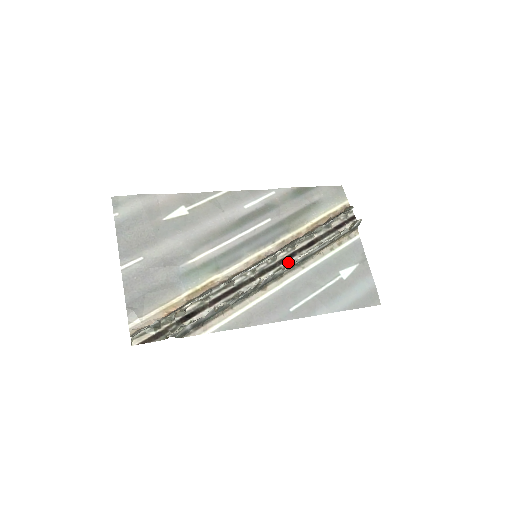
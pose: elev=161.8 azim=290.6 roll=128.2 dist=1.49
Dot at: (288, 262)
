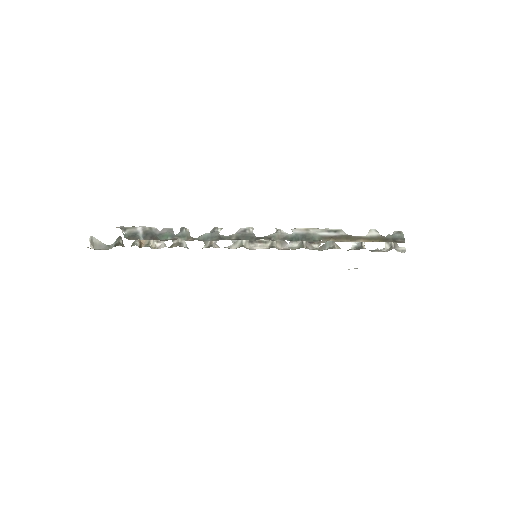
Dot at: occluded
